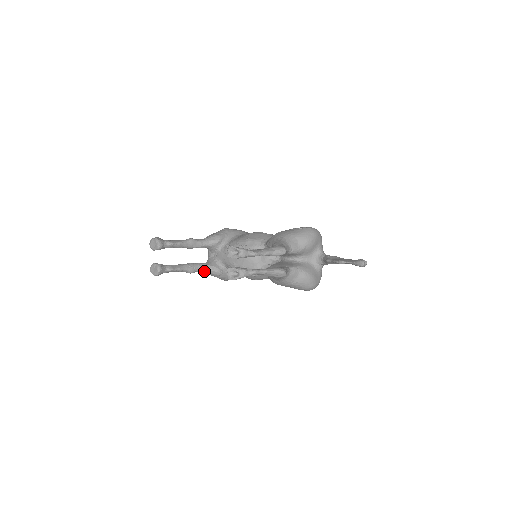
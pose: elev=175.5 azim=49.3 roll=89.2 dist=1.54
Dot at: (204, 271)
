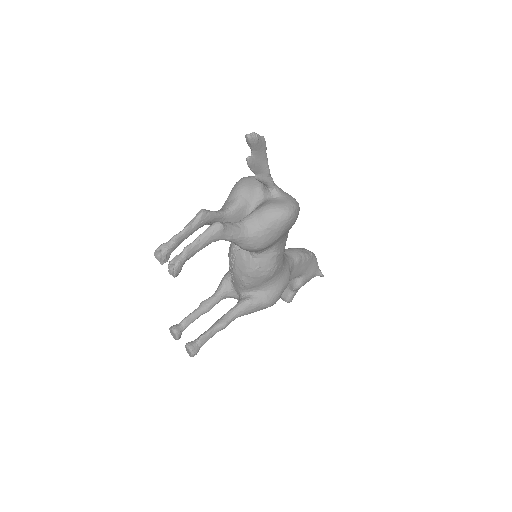
Dot at: (236, 314)
